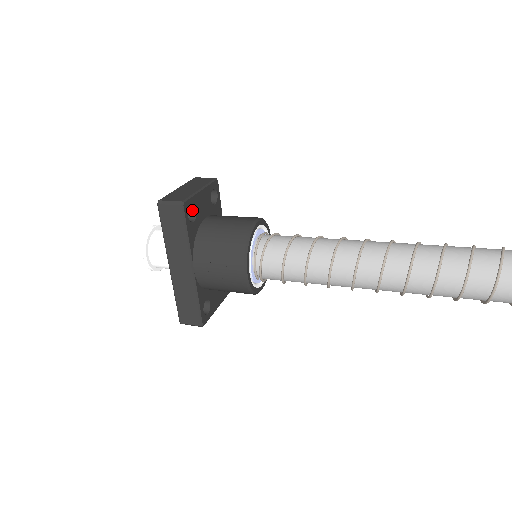
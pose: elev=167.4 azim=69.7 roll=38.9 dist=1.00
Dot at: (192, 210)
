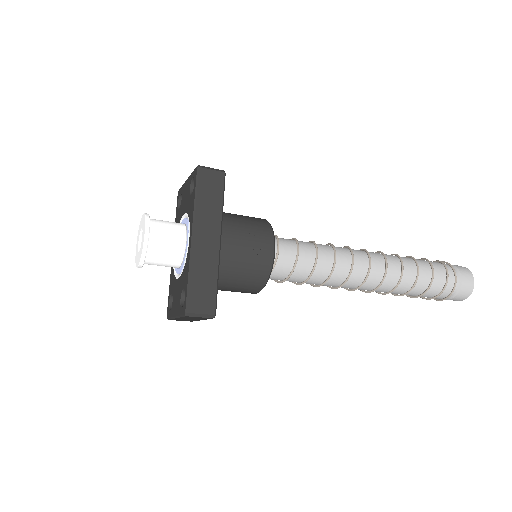
Dot at: occluded
